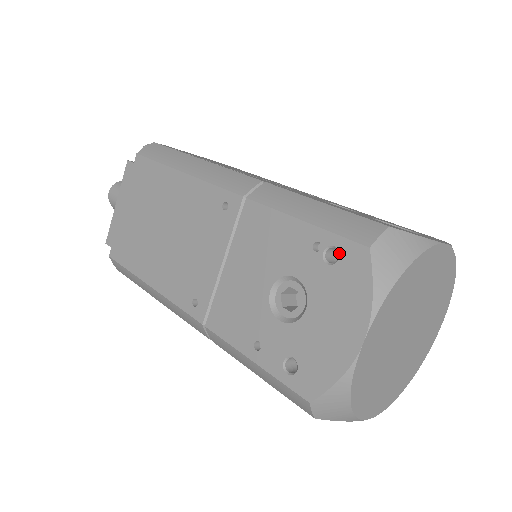
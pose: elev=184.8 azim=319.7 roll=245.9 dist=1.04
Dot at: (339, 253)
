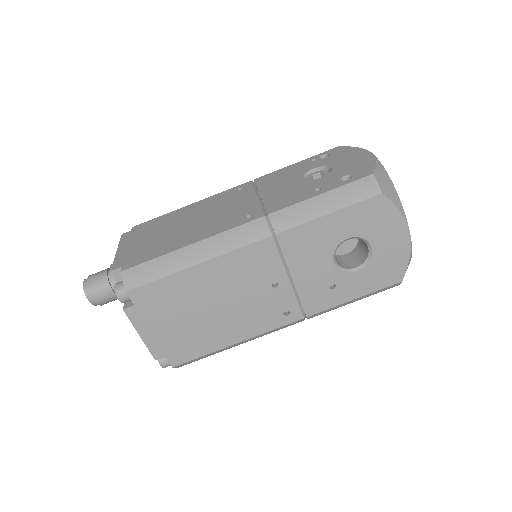
Dot at: (328, 154)
